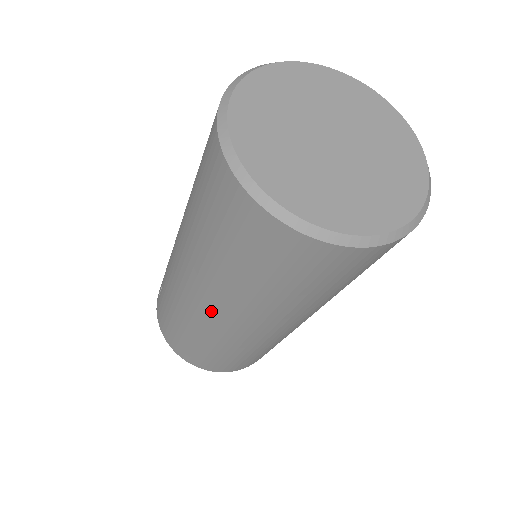
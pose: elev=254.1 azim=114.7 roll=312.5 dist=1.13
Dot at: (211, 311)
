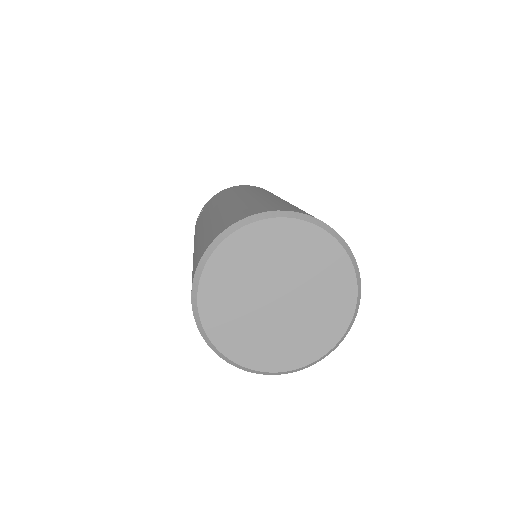
Dot at: occluded
